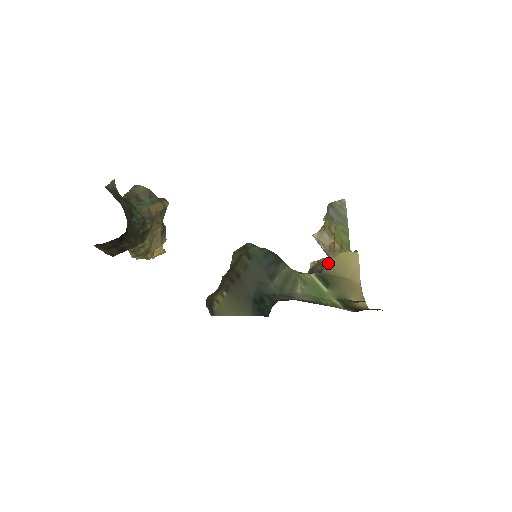
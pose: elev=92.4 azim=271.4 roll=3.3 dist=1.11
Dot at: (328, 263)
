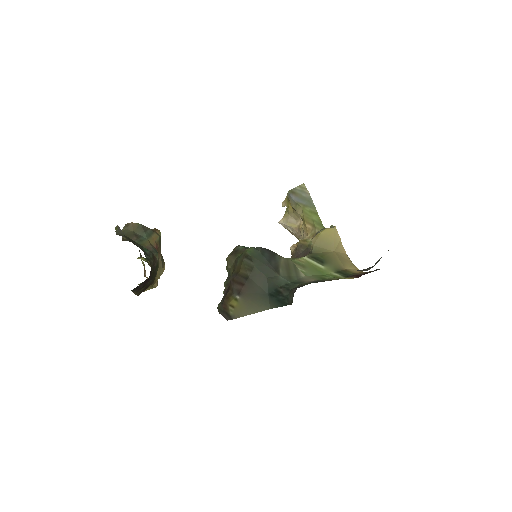
Dot at: (314, 244)
